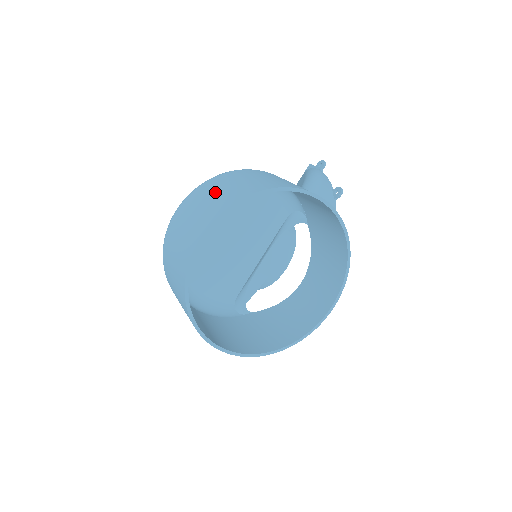
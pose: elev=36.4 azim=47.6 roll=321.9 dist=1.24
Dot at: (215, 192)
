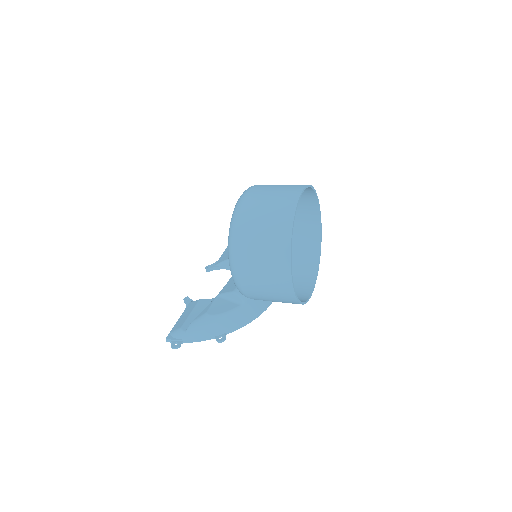
Dot at: occluded
